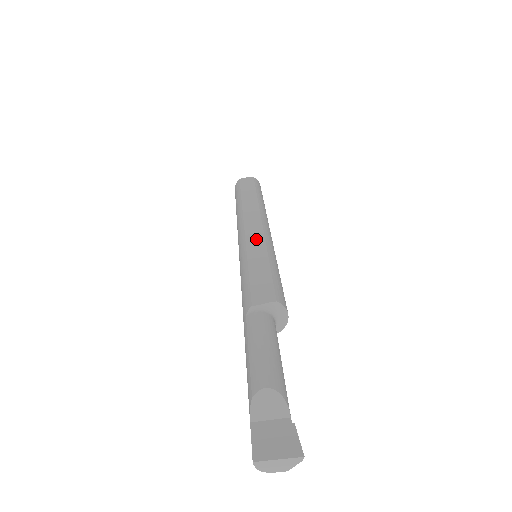
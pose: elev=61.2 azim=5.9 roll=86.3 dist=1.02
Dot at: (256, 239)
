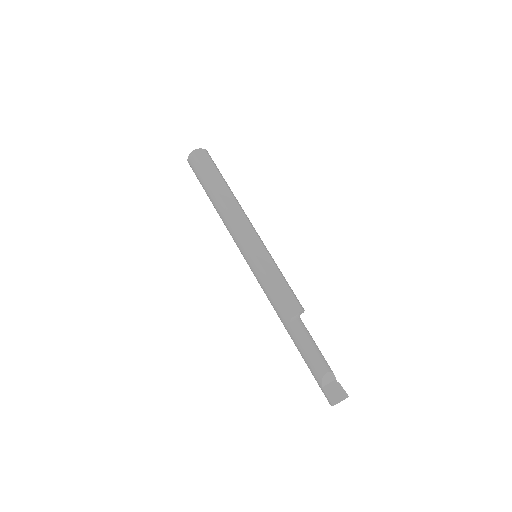
Dot at: (258, 247)
